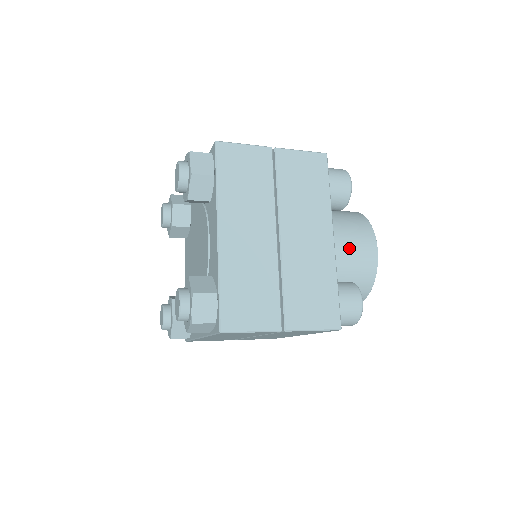
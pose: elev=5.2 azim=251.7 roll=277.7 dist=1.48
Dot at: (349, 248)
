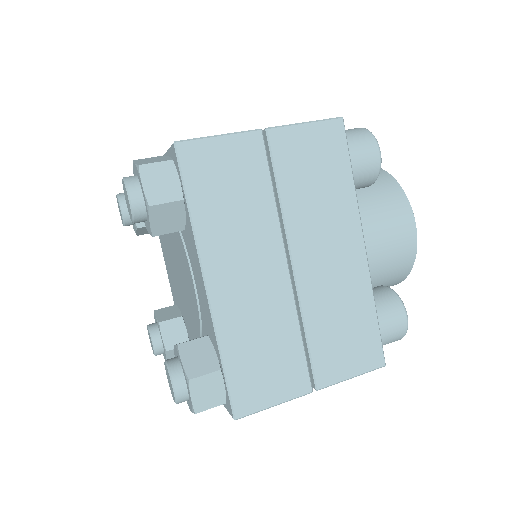
Dot at: (380, 237)
